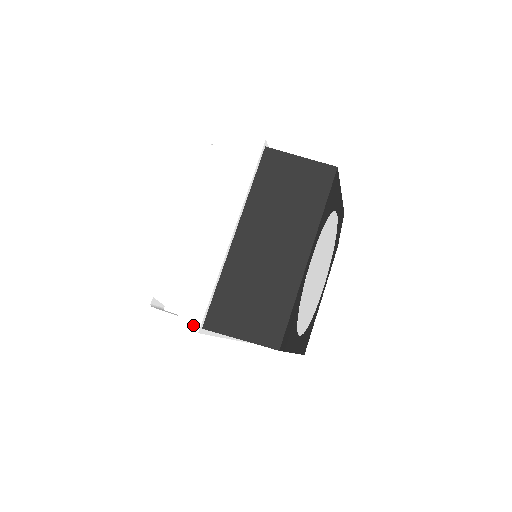
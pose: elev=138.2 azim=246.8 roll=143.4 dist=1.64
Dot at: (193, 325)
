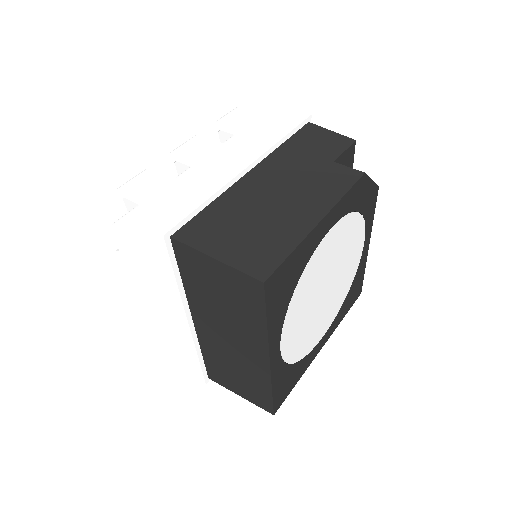
Dot at: (199, 378)
